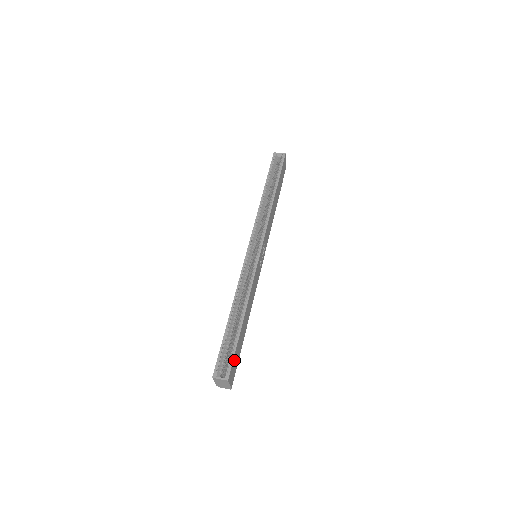
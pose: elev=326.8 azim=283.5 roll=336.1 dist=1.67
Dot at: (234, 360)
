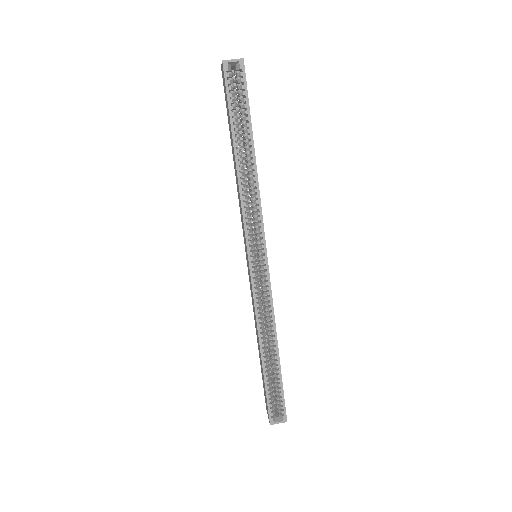
Dot at: (283, 397)
